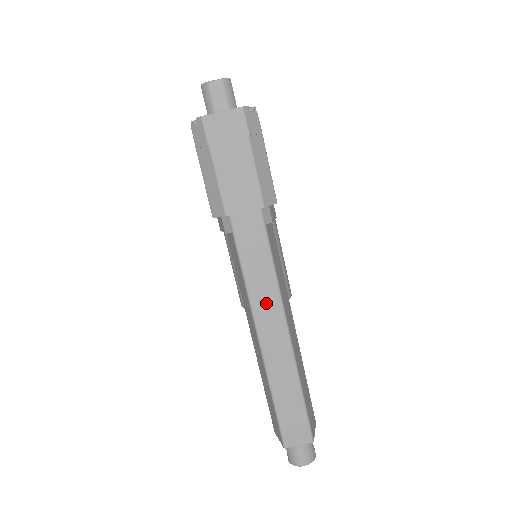
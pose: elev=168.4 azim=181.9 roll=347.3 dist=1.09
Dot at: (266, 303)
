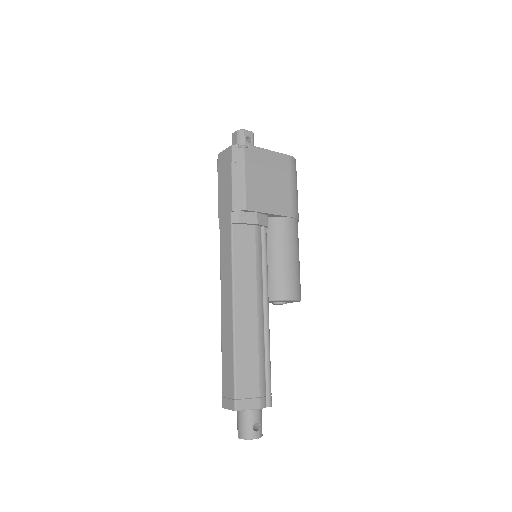
Dot at: (226, 282)
